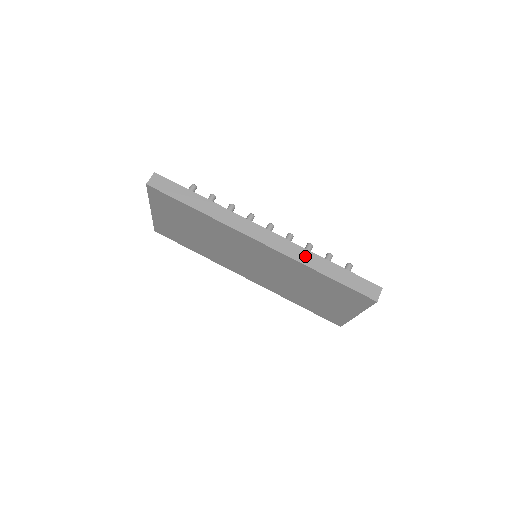
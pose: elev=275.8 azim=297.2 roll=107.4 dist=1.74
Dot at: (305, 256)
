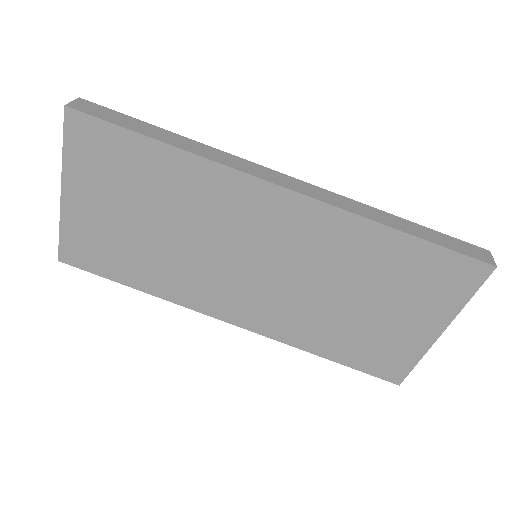
Dot at: (360, 208)
